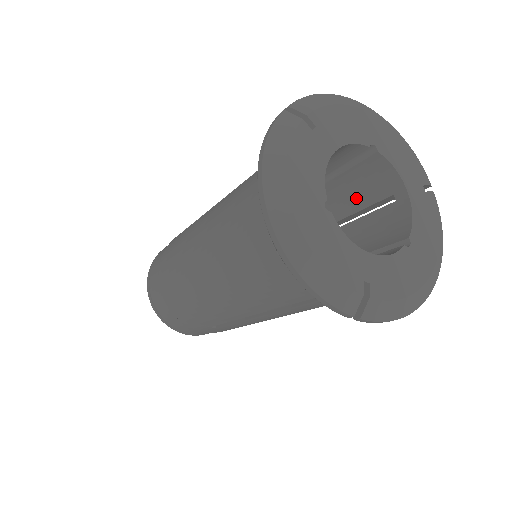
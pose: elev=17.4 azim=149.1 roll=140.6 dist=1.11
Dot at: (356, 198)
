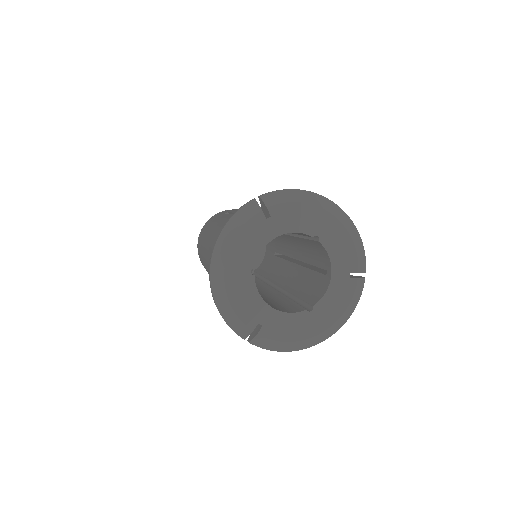
Dot at: (314, 257)
